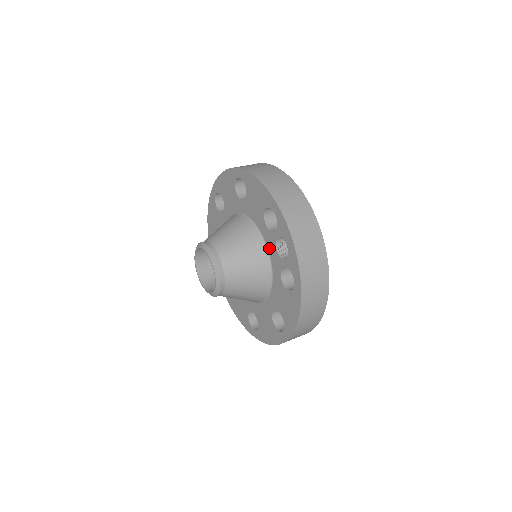
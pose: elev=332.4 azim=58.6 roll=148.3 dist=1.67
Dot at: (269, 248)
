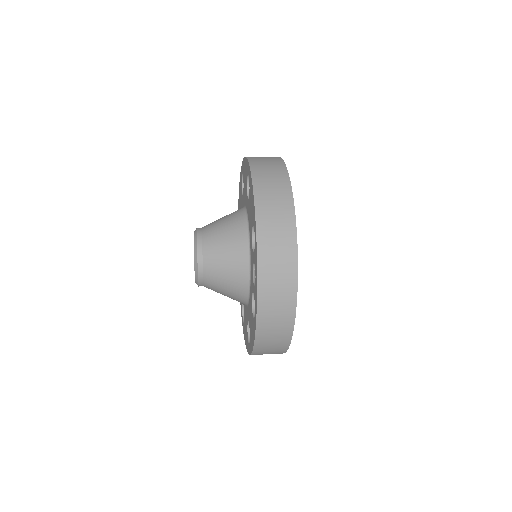
Dot at: (251, 264)
